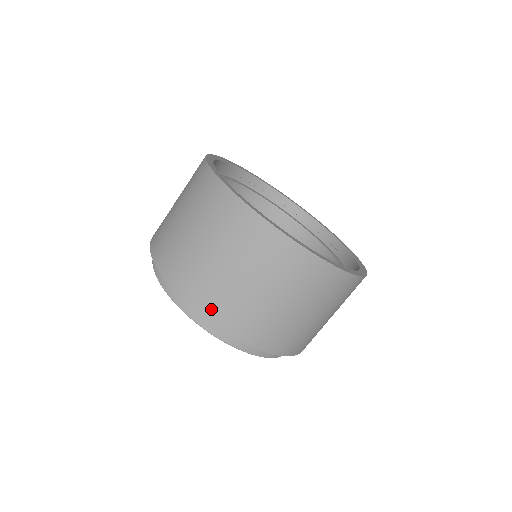
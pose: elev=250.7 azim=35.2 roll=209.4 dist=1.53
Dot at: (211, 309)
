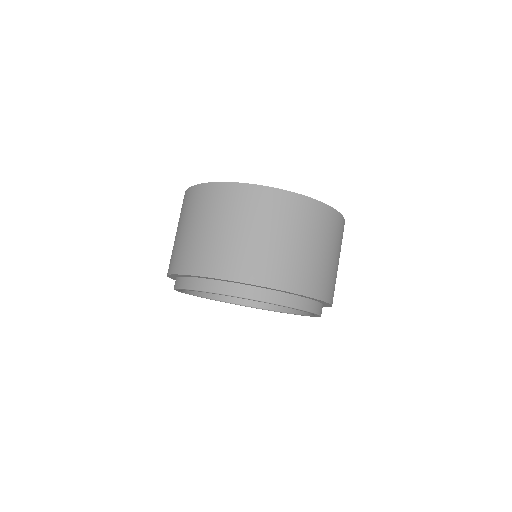
Dot at: (202, 266)
